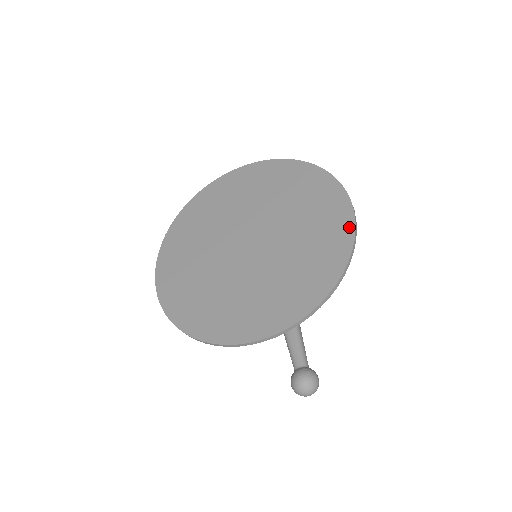
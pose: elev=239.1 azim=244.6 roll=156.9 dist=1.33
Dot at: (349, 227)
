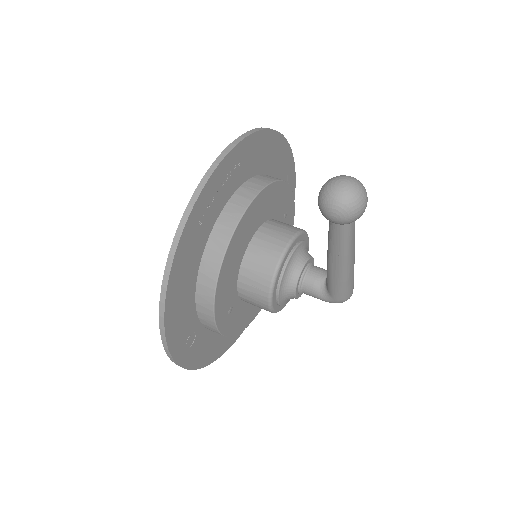
Dot at: occluded
